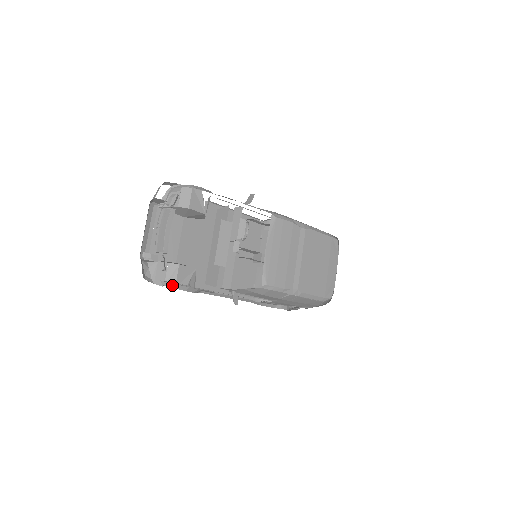
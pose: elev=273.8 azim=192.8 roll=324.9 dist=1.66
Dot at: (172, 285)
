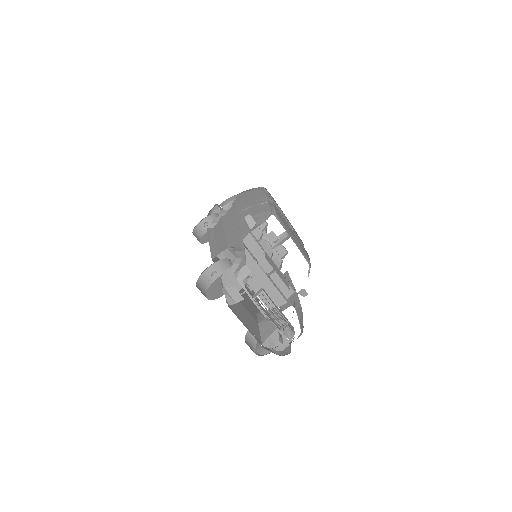
Dot at: occluded
